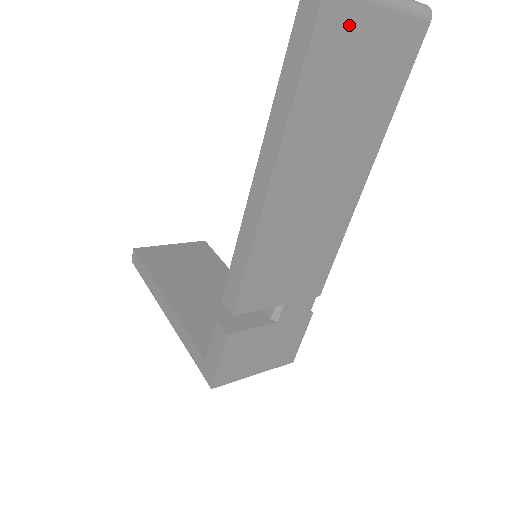
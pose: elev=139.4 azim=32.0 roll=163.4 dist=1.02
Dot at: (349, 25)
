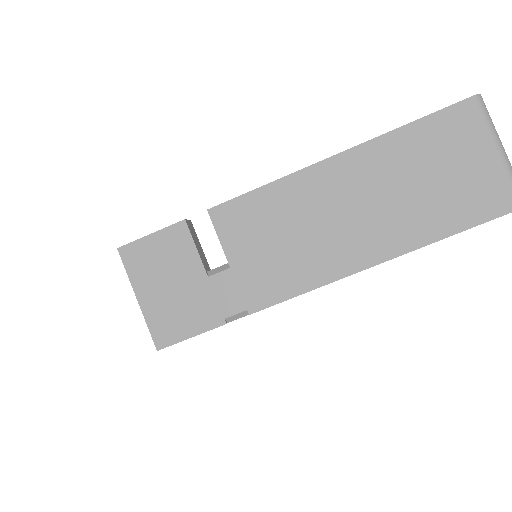
Dot at: (469, 133)
